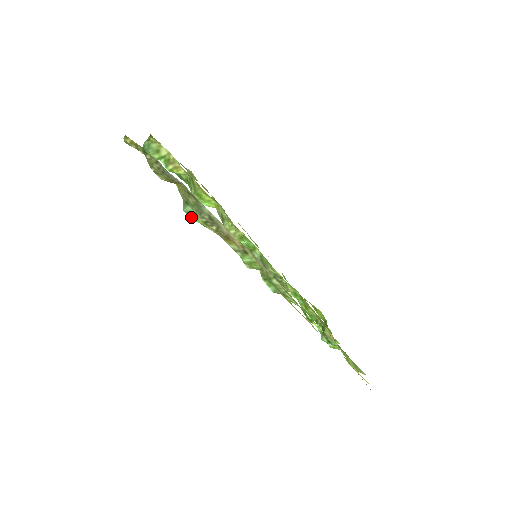
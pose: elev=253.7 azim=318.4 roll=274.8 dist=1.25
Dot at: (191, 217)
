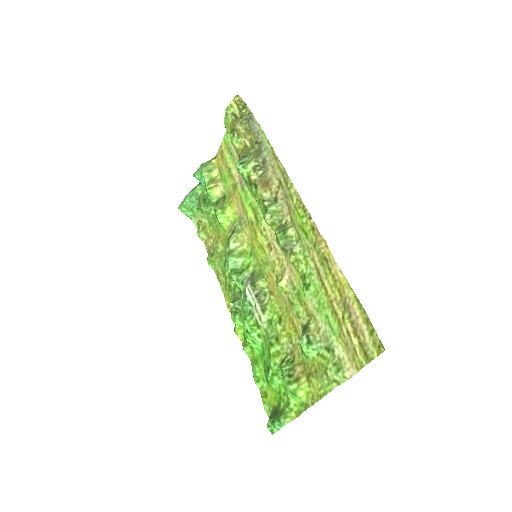
Dot at: (241, 168)
